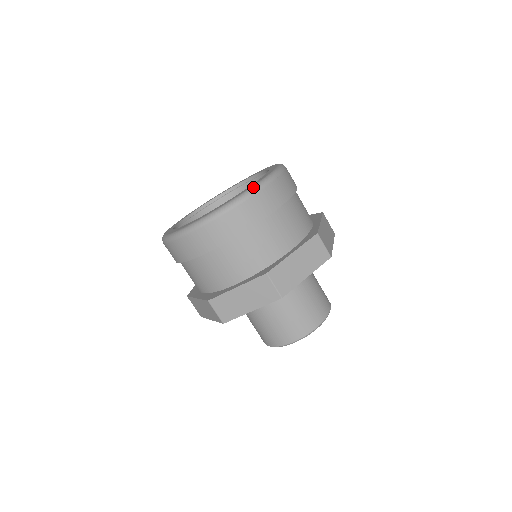
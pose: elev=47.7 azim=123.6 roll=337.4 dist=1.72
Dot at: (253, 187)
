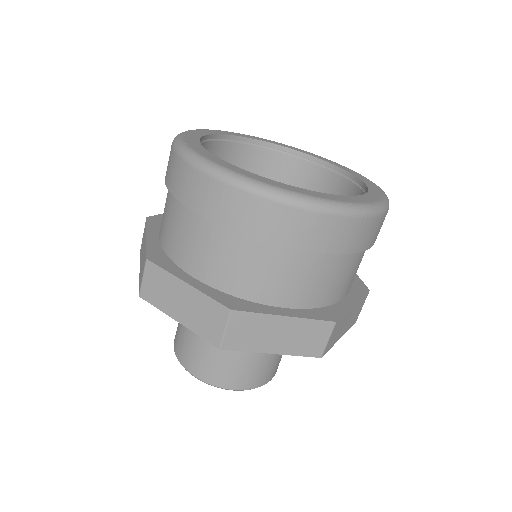
Dot at: (385, 203)
